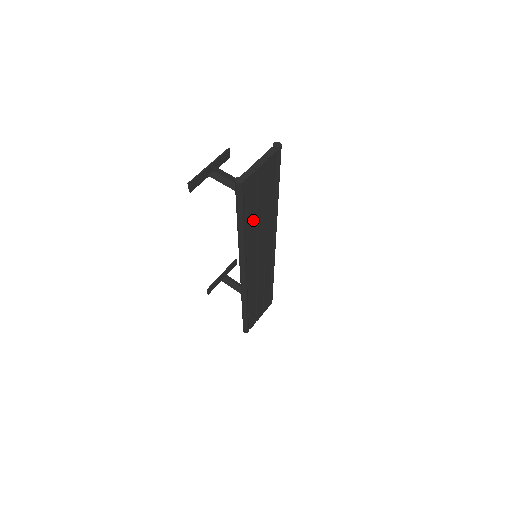
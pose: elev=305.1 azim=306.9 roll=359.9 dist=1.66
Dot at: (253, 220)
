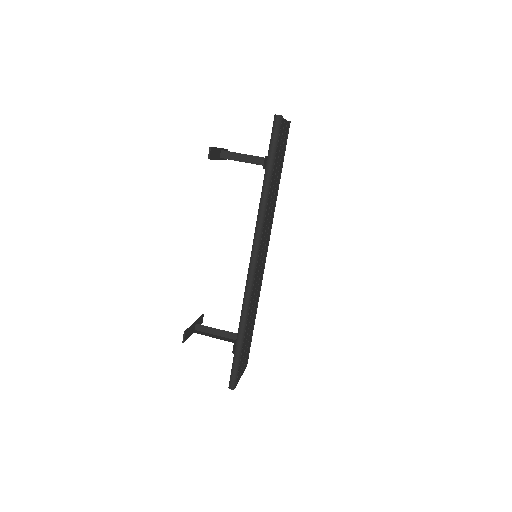
Dot at: (272, 183)
